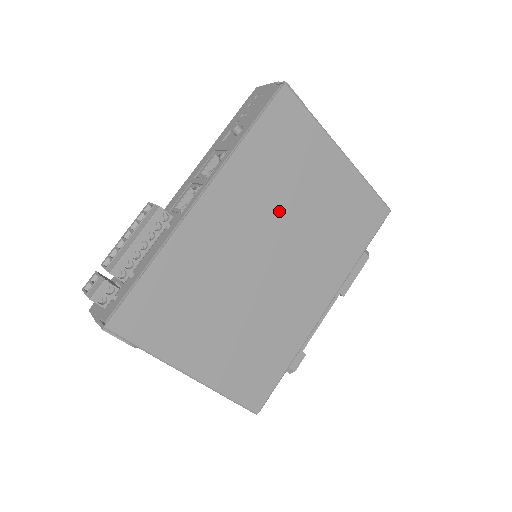
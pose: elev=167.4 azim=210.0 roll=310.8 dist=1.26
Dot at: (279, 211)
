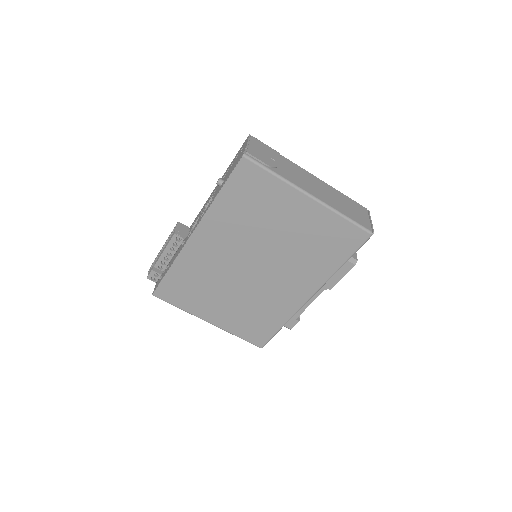
Dot at: (255, 239)
